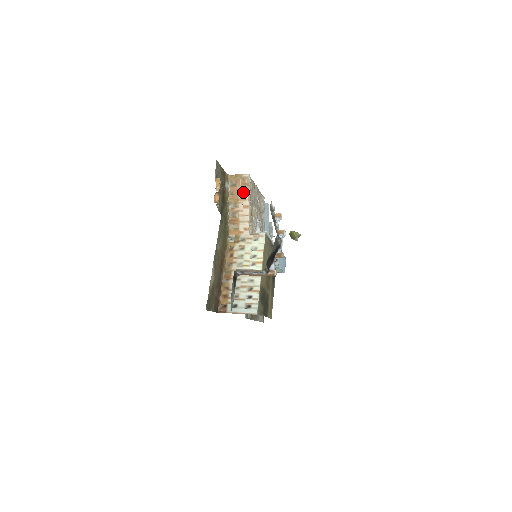
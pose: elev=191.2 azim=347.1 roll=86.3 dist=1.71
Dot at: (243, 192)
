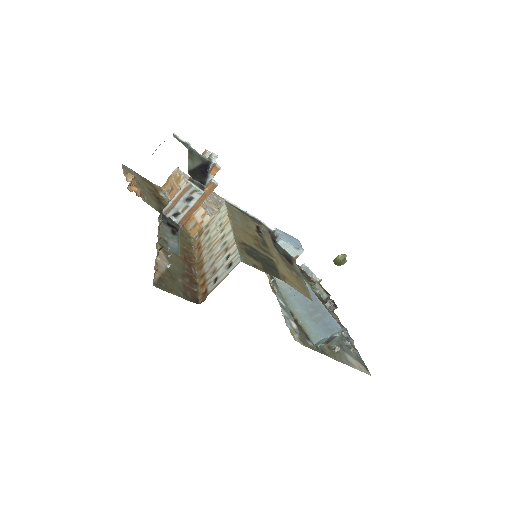
Dot at: (181, 187)
